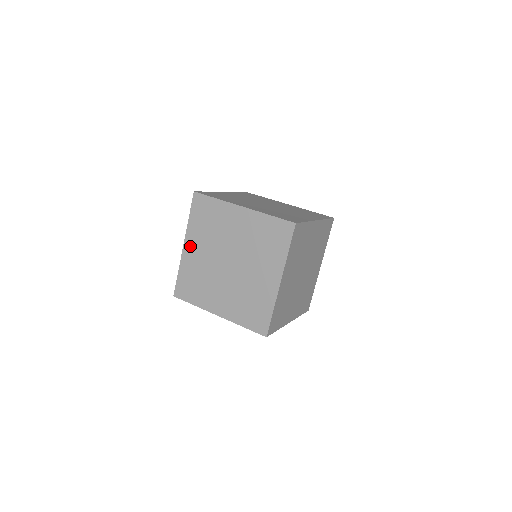
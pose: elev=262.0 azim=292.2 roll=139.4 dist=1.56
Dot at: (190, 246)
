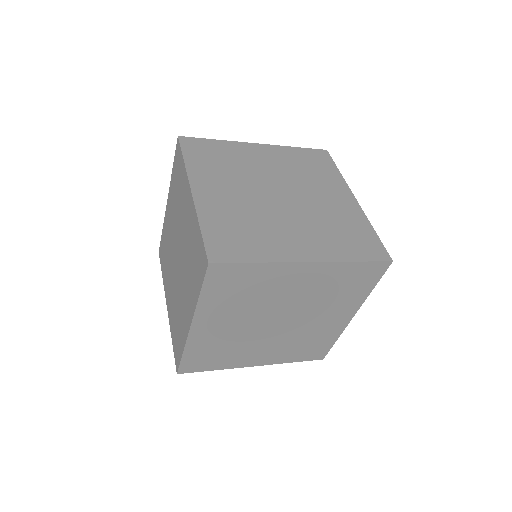
Dot at: (169, 206)
